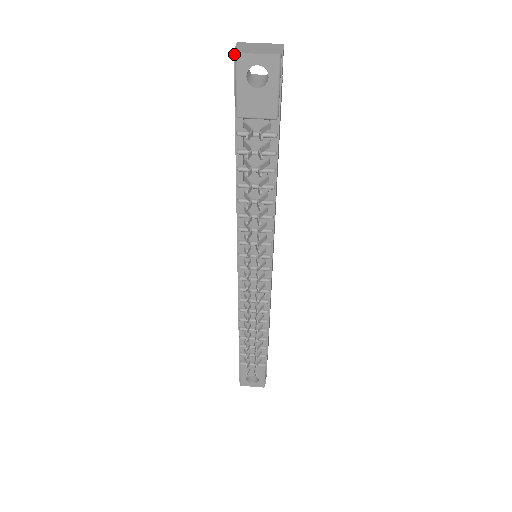
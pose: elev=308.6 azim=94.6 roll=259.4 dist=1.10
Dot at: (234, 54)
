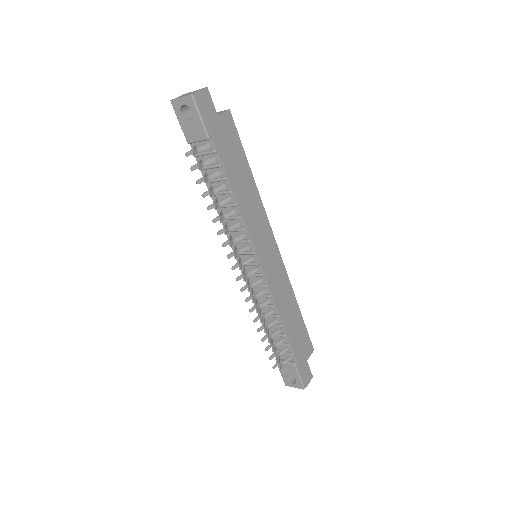
Dot at: (173, 102)
